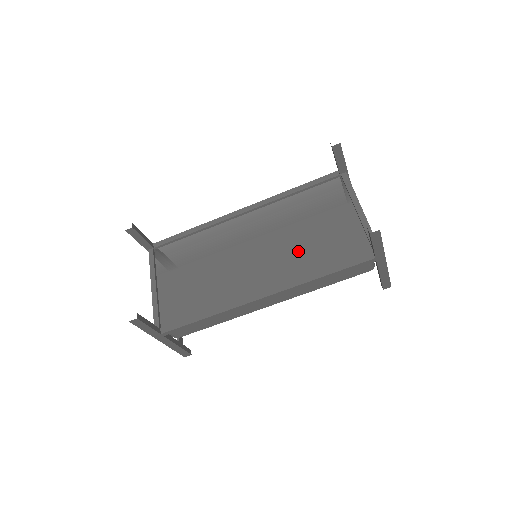
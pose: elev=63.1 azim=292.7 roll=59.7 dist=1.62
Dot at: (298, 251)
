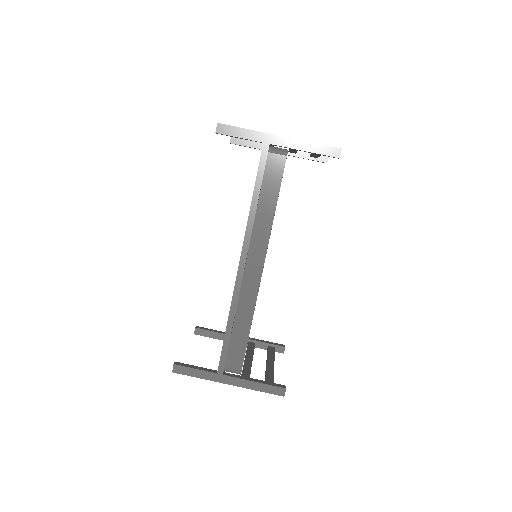
Dot at: occluded
